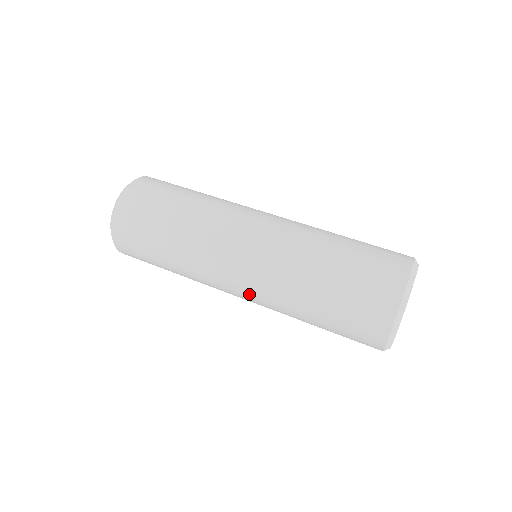
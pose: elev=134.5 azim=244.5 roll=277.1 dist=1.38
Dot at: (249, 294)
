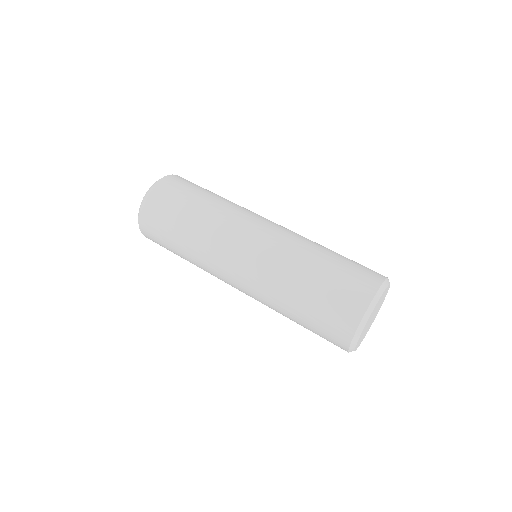
Dot at: (244, 280)
